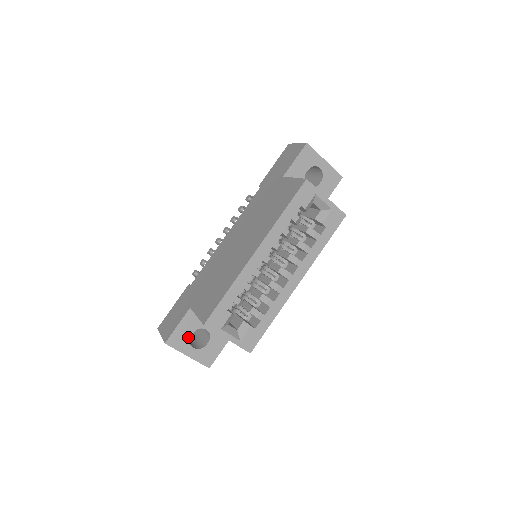
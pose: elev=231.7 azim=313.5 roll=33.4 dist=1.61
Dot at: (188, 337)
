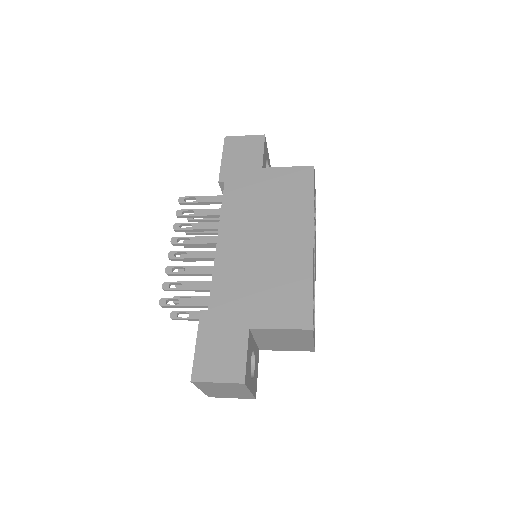
Dot at: (250, 367)
